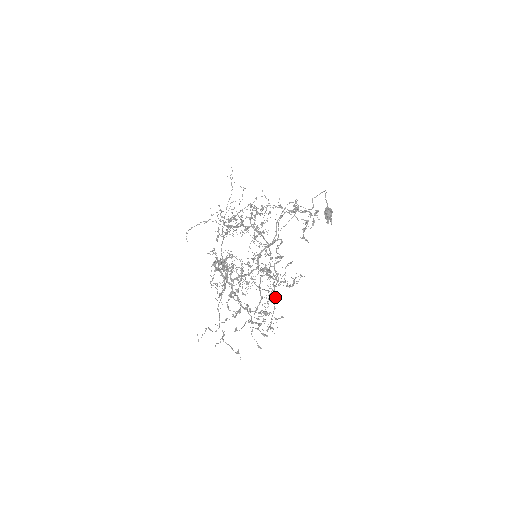
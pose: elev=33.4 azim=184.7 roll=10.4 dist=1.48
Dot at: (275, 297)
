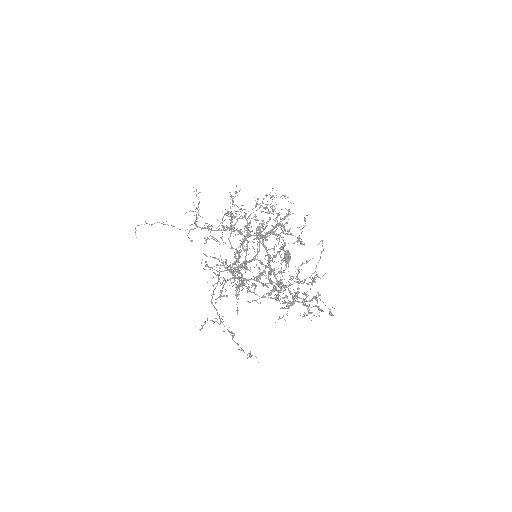
Dot at: (292, 293)
